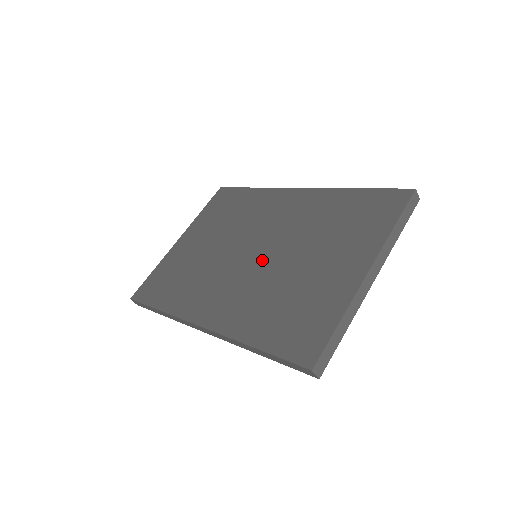
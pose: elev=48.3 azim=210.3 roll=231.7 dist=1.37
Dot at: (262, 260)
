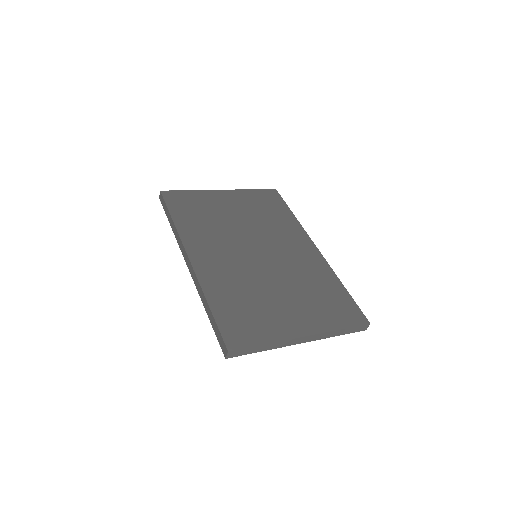
Dot at: (258, 263)
